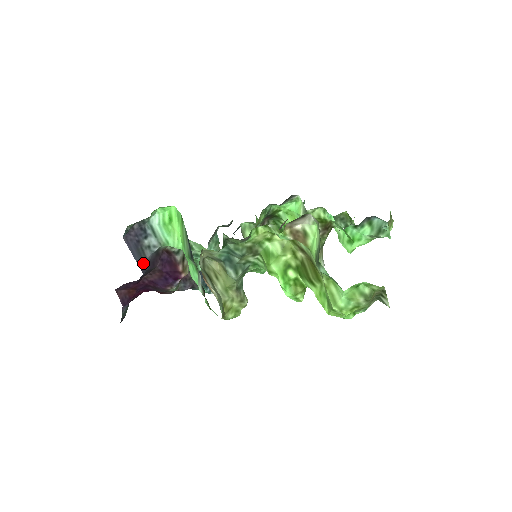
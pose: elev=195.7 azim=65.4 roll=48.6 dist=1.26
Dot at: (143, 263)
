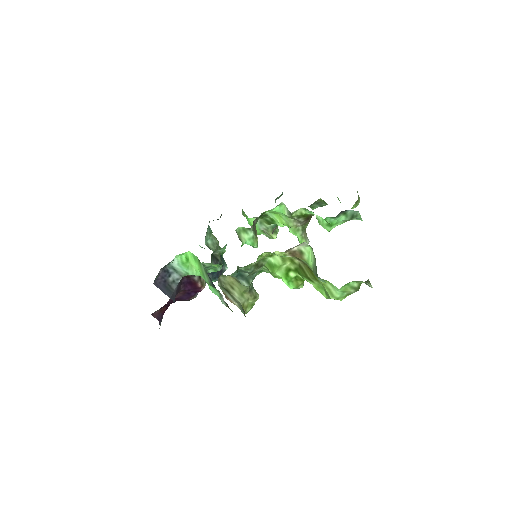
Dot at: (172, 294)
